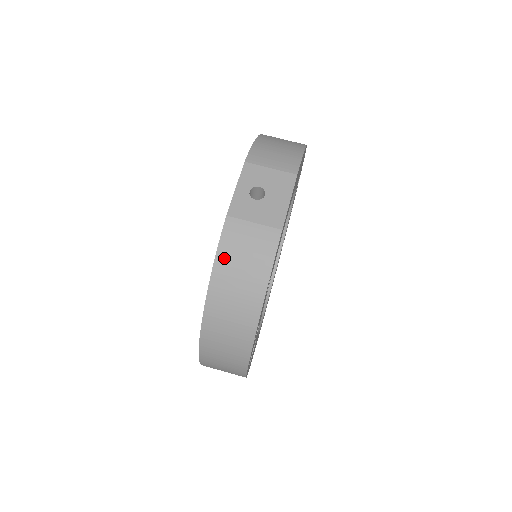
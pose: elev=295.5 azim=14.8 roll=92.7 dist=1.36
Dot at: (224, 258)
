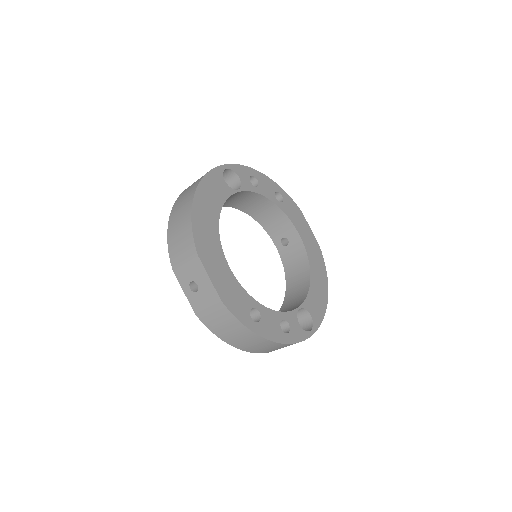
Dot at: (218, 332)
